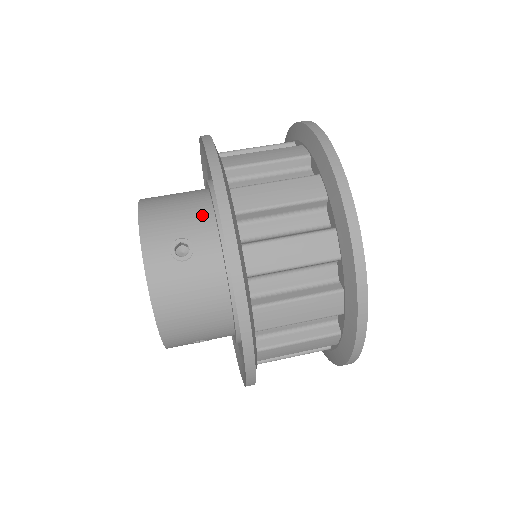
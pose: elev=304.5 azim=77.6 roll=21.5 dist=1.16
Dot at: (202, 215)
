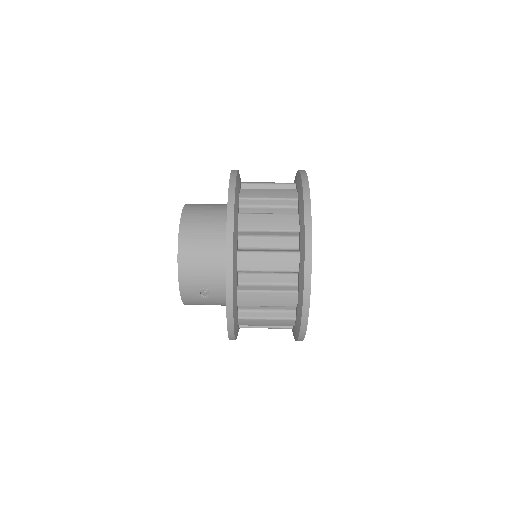
Dot at: (219, 277)
